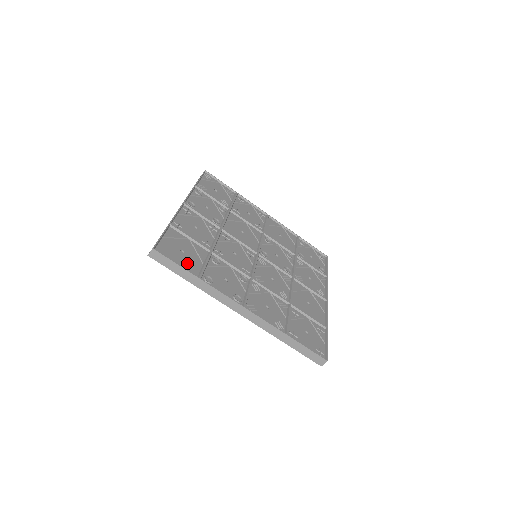
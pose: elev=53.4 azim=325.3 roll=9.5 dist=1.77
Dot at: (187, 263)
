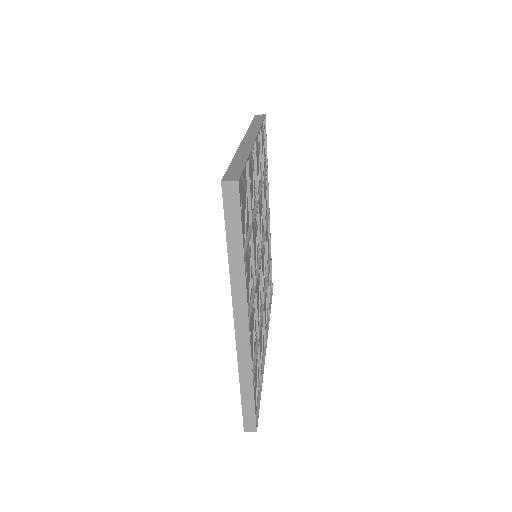
Dot at: occluded
